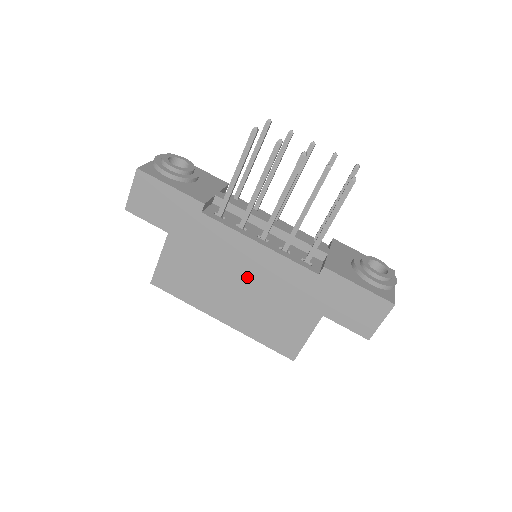
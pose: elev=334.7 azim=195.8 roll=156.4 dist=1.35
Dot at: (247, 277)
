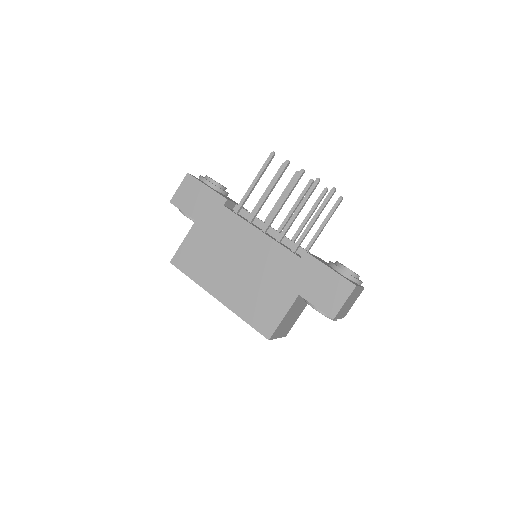
Dot at: (245, 259)
